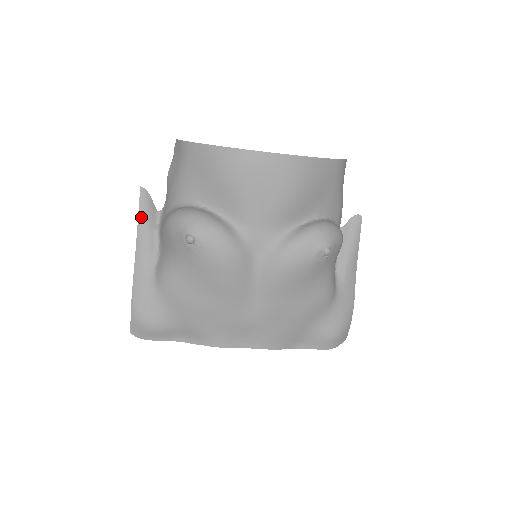
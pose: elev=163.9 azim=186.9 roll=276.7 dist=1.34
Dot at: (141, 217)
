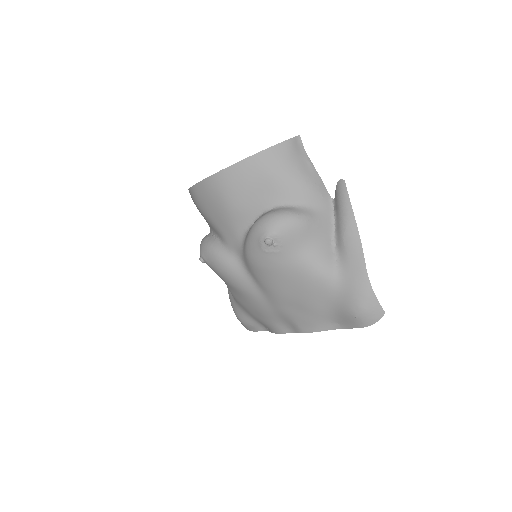
Dot at: occluded
